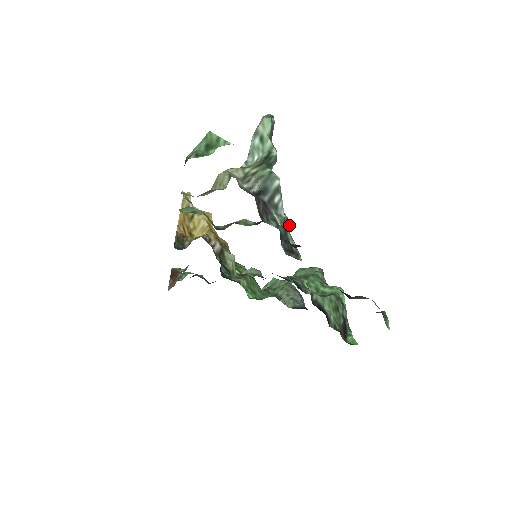
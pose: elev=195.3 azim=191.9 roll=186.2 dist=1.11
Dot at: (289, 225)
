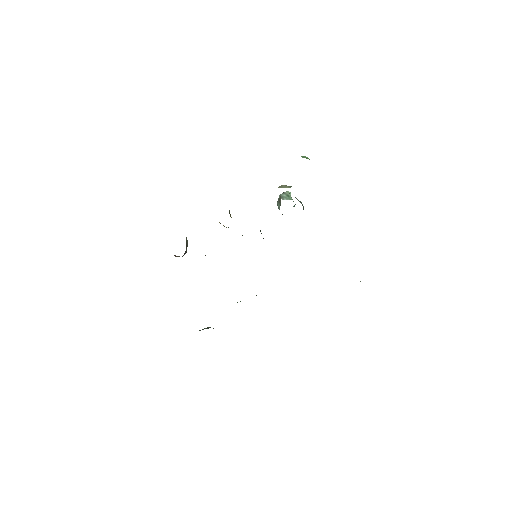
Dot at: occluded
